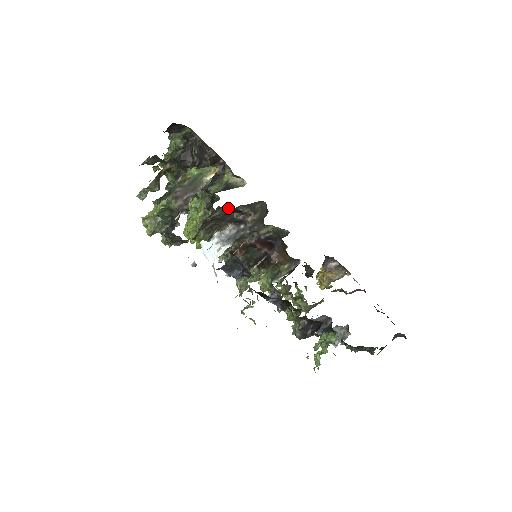
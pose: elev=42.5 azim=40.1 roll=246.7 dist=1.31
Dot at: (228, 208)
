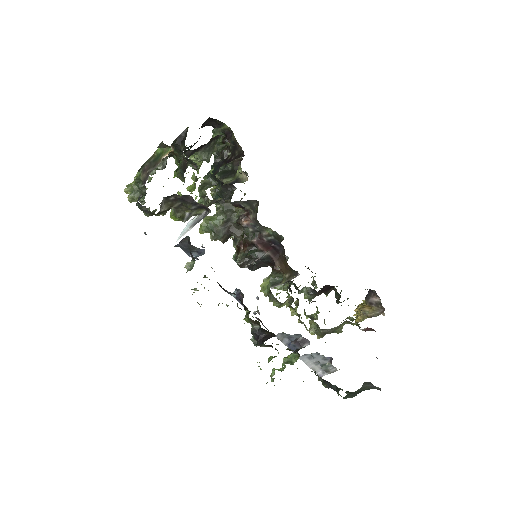
Dot at: (224, 199)
